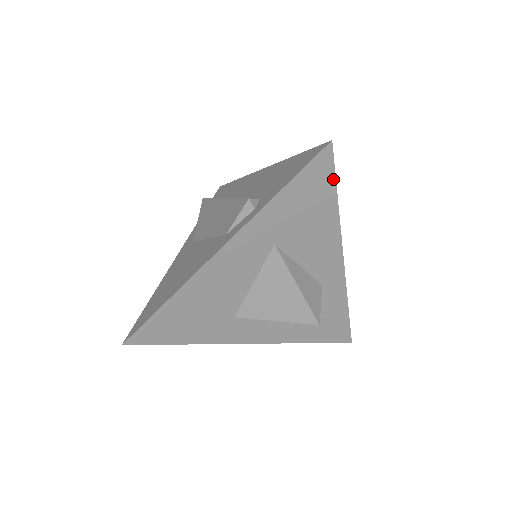
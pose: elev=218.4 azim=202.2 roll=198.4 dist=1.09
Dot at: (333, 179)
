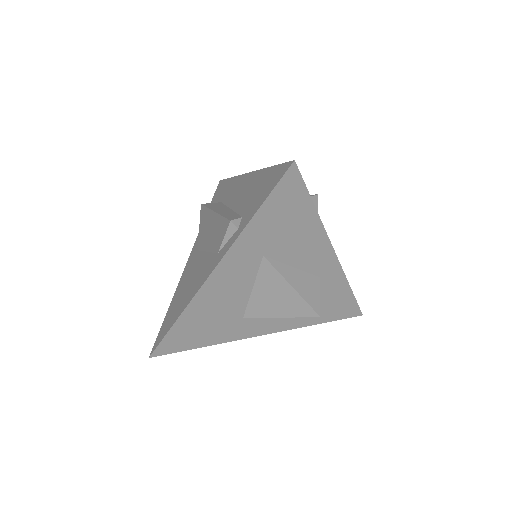
Dot at: (305, 191)
